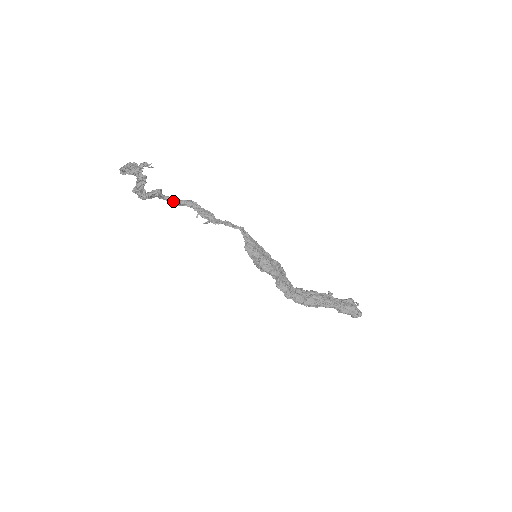
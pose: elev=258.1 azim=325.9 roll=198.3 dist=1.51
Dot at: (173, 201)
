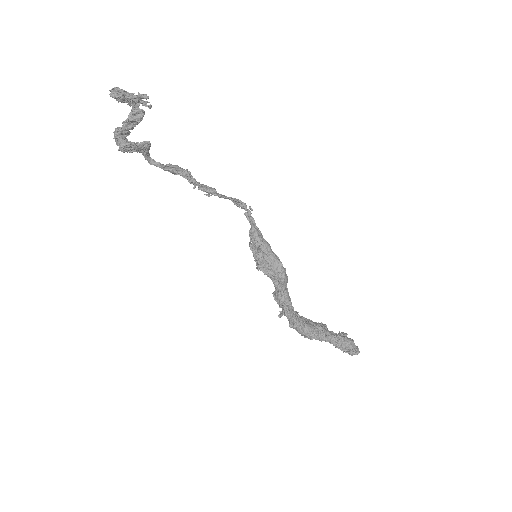
Dot at: (161, 164)
